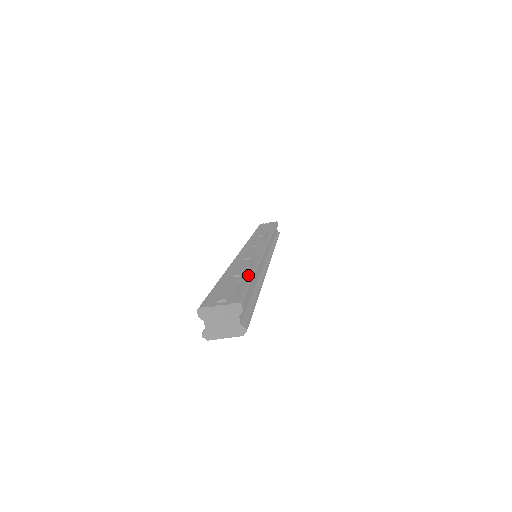
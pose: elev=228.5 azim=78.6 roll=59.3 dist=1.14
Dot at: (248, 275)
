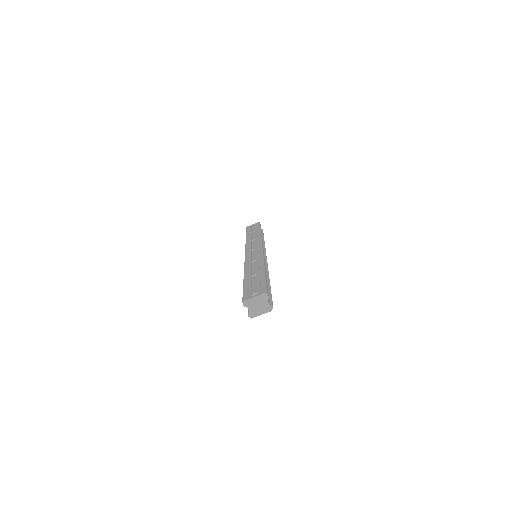
Dot at: (261, 274)
